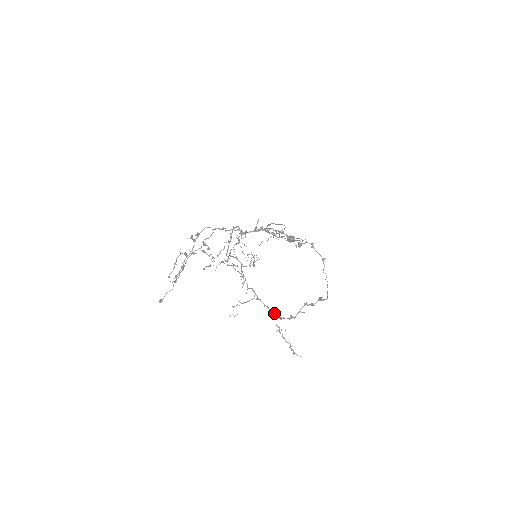
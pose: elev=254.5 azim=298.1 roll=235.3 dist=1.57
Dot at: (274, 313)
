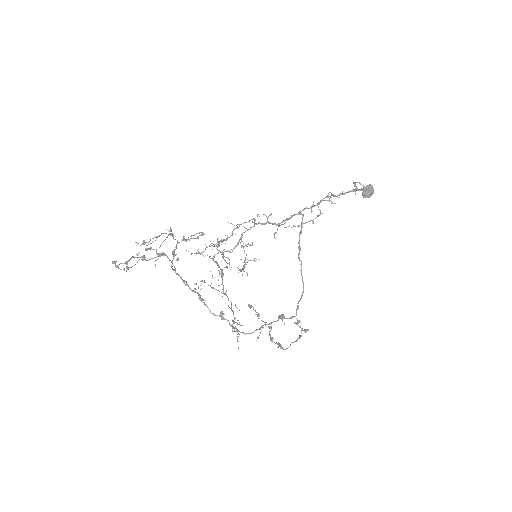
Dot at: occluded
